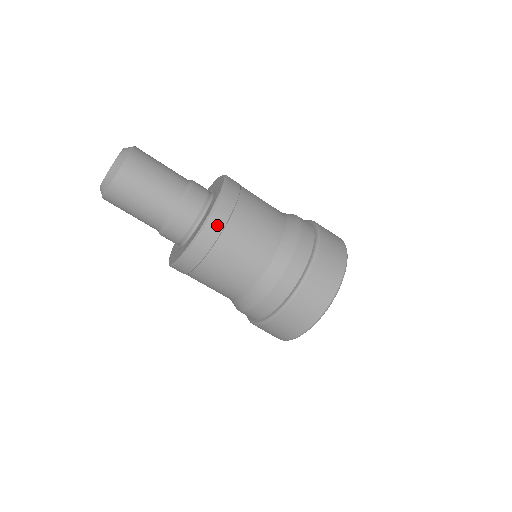
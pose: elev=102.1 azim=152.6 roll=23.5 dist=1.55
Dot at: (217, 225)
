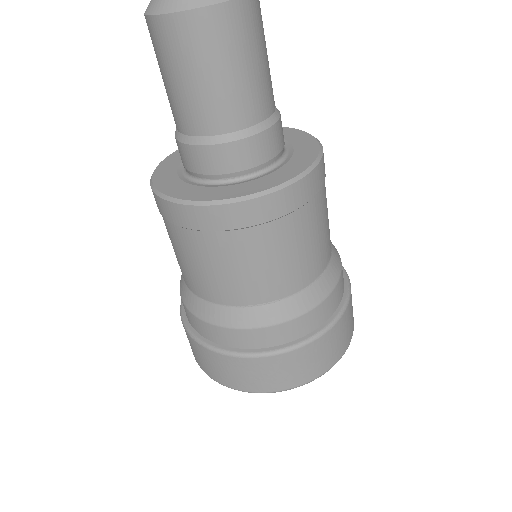
Dot at: (253, 215)
